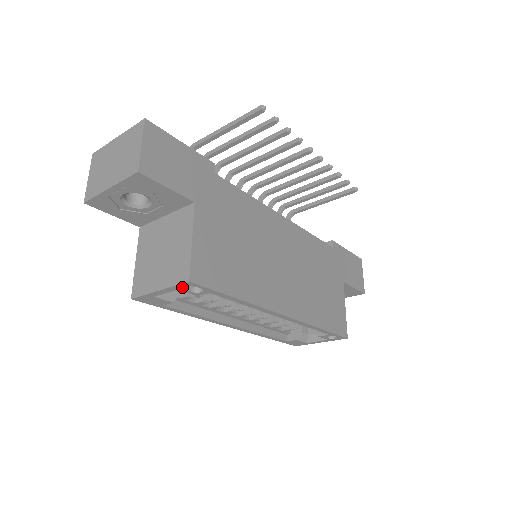
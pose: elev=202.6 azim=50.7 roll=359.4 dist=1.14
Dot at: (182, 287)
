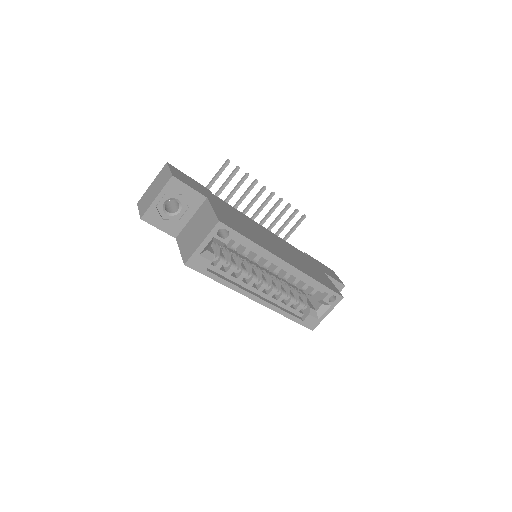
Dot at: (216, 232)
